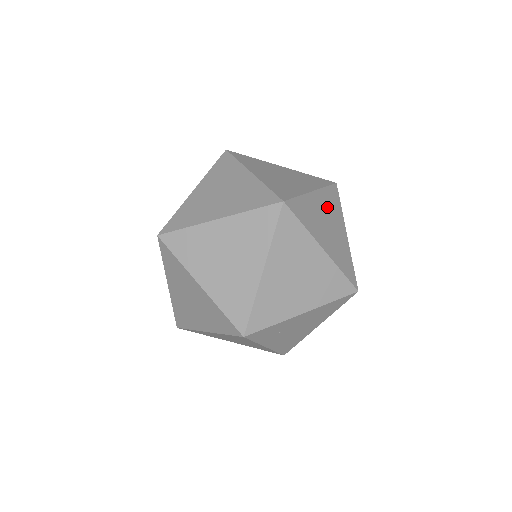
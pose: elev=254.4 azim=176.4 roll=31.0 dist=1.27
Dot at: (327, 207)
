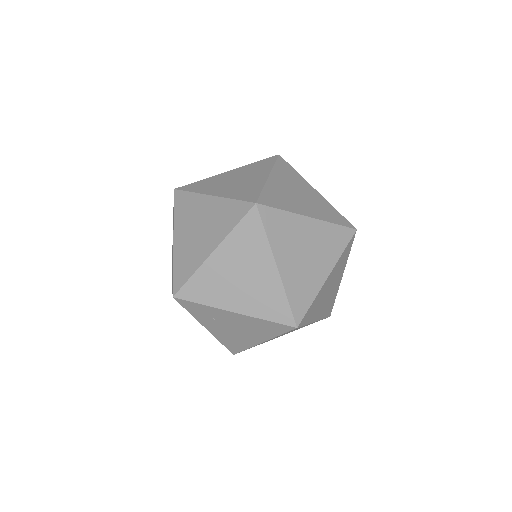
Dot at: (319, 240)
